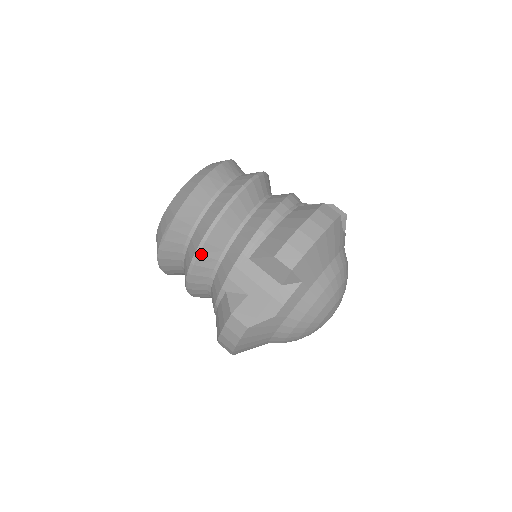
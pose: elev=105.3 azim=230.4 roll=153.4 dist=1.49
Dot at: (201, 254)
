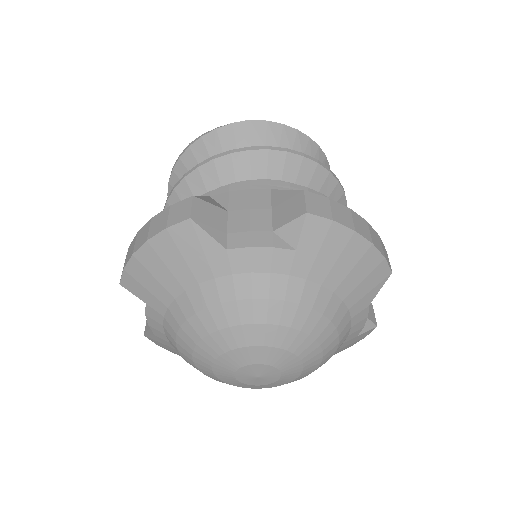
Dot at: (232, 156)
